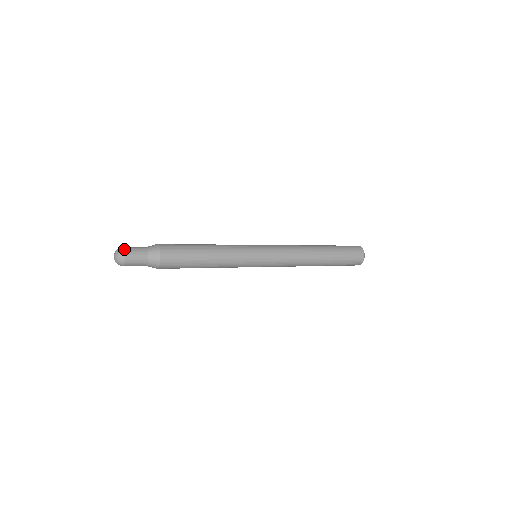
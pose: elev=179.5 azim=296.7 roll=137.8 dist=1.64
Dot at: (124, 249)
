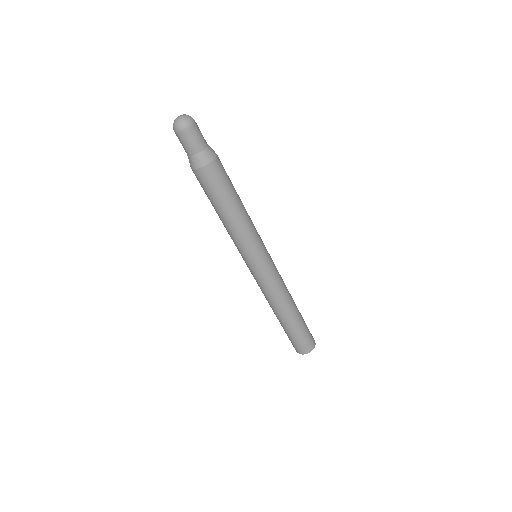
Dot at: occluded
